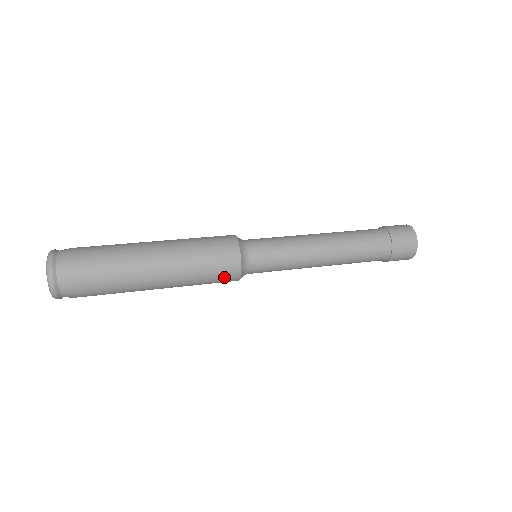
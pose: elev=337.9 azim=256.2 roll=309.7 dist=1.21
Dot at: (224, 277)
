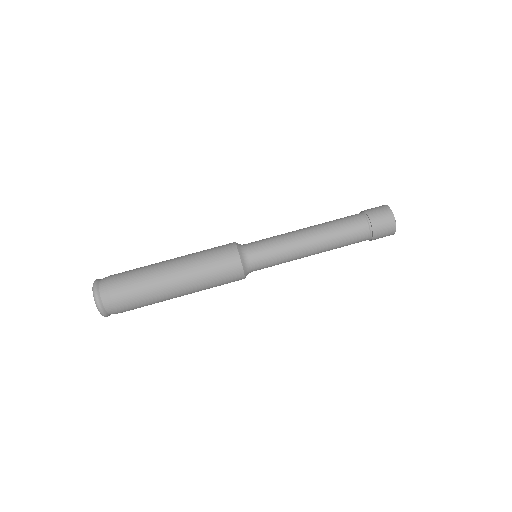
Dot at: (231, 277)
